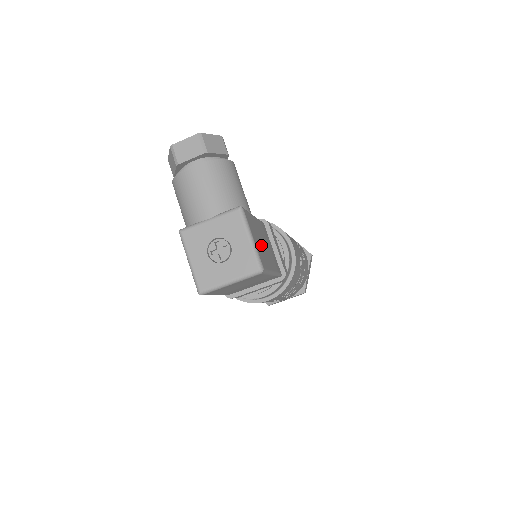
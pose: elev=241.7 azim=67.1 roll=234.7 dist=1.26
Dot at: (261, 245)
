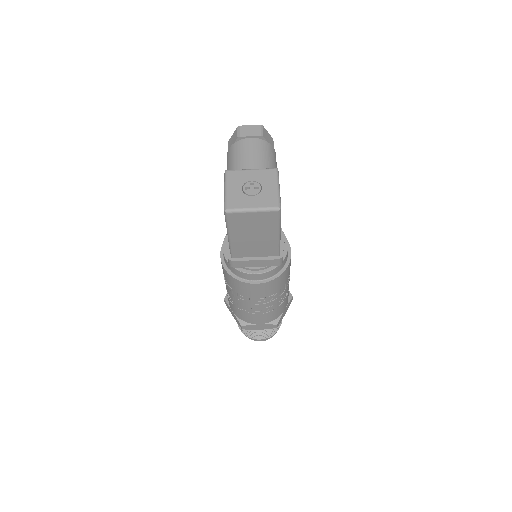
Dot at: occluded
